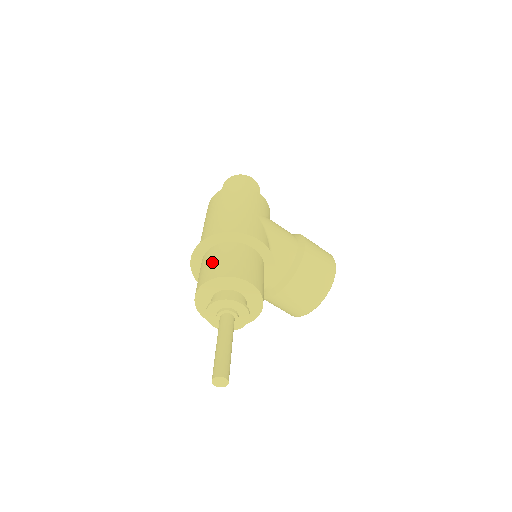
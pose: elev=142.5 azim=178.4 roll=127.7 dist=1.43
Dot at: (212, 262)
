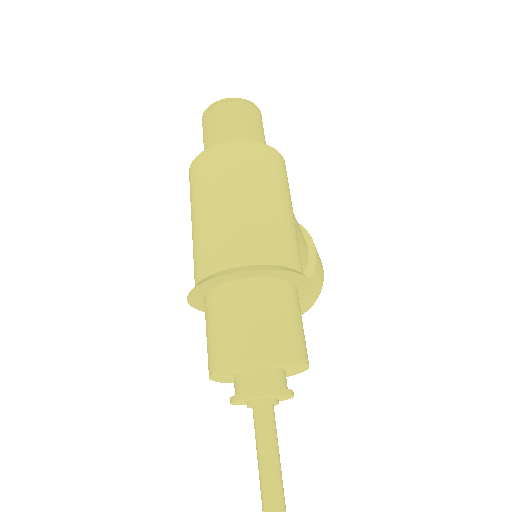
Dot at: (260, 319)
